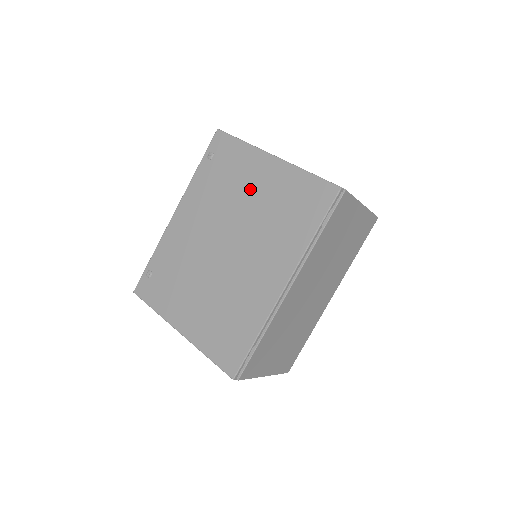
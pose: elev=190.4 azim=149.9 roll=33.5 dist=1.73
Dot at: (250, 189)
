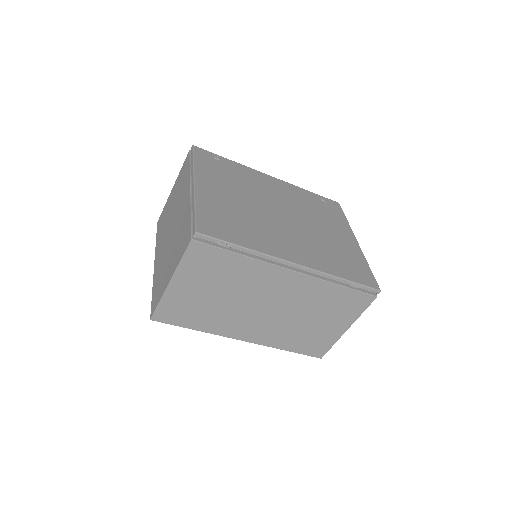
Dot at: (329, 228)
